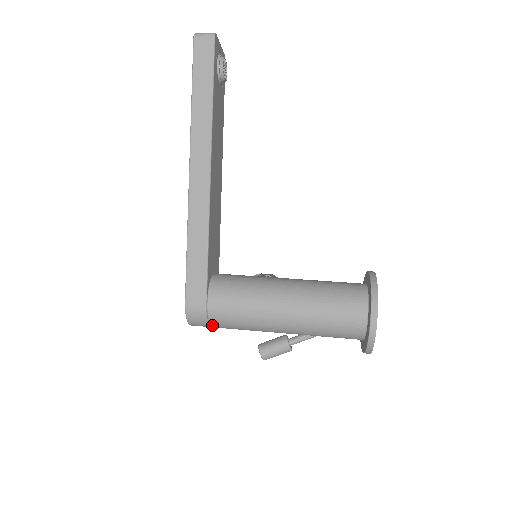
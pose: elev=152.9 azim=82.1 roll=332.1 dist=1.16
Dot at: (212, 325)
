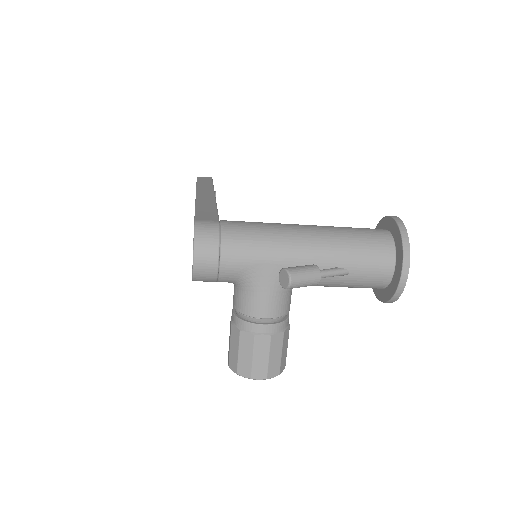
Dot at: (224, 244)
